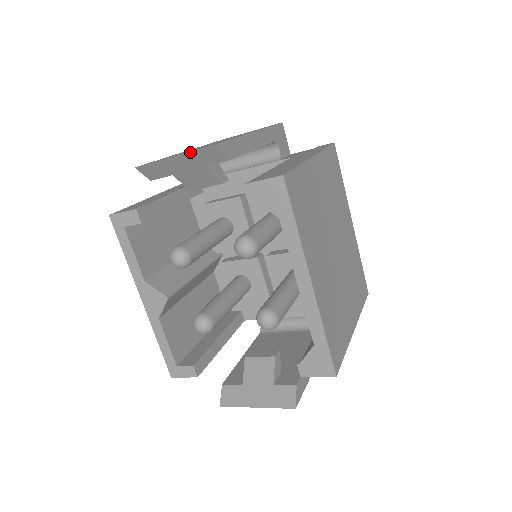
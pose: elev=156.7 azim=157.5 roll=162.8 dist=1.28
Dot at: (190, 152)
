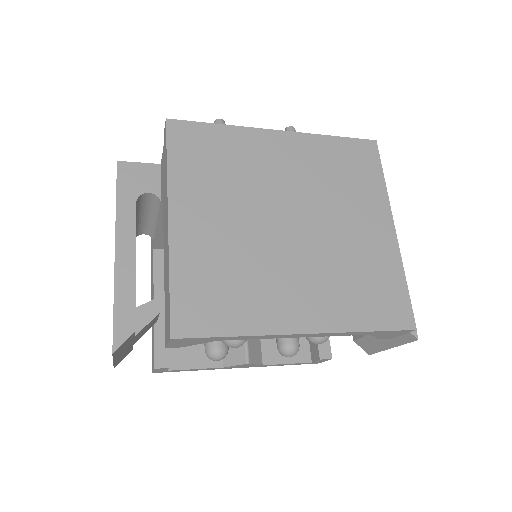
Dot at: (113, 358)
